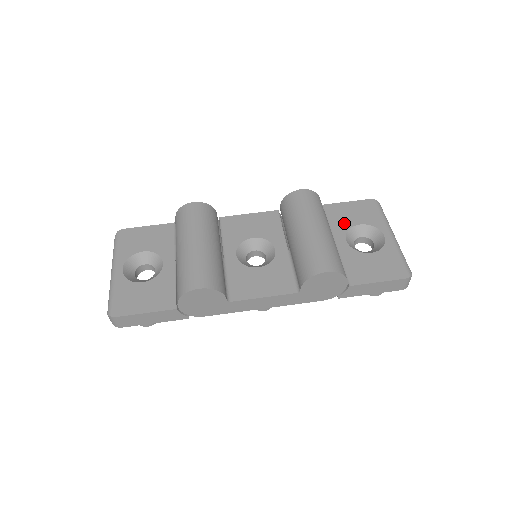
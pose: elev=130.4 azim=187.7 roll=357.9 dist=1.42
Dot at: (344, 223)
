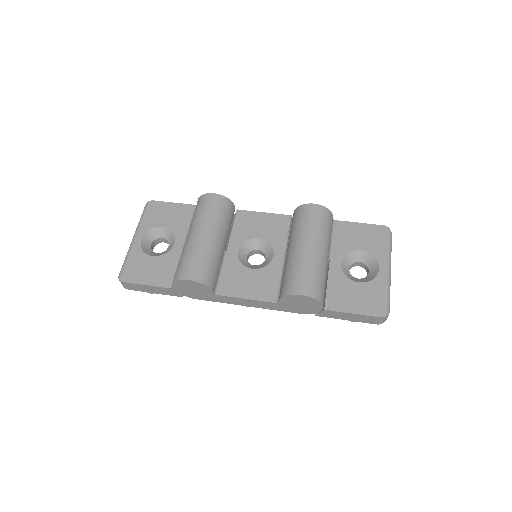
Dot at: (347, 245)
